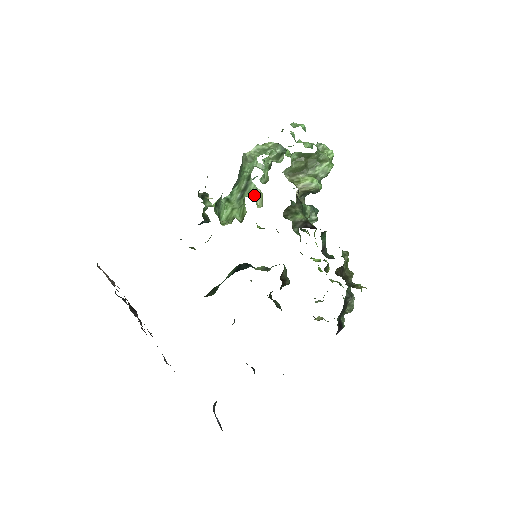
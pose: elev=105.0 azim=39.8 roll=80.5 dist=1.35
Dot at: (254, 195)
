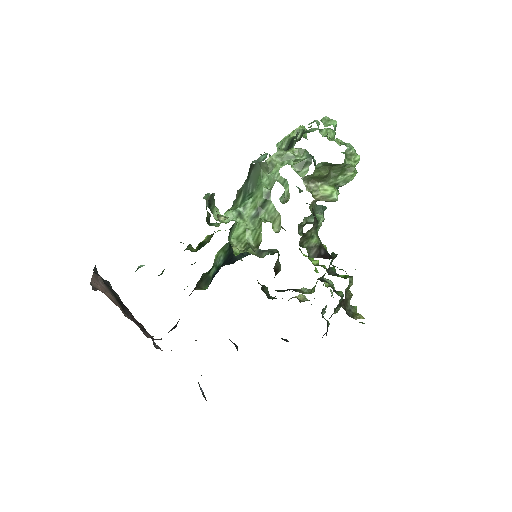
Dot at: (271, 217)
